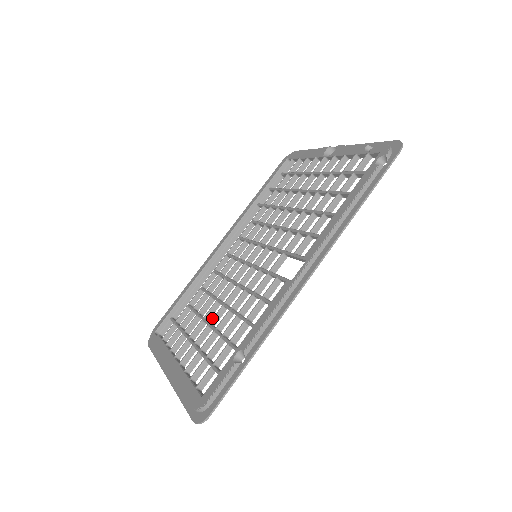
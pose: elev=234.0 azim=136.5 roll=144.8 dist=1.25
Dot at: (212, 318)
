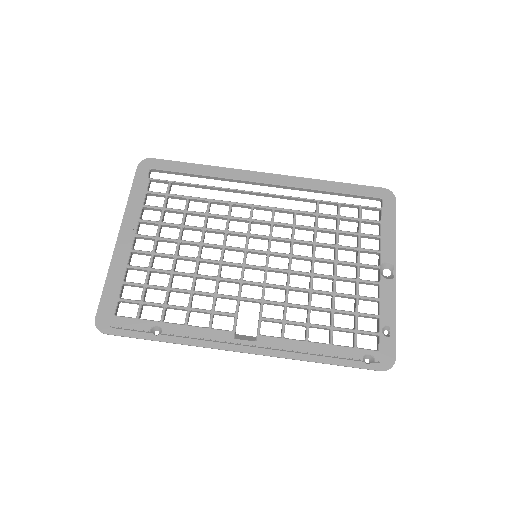
Dot at: (182, 256)
